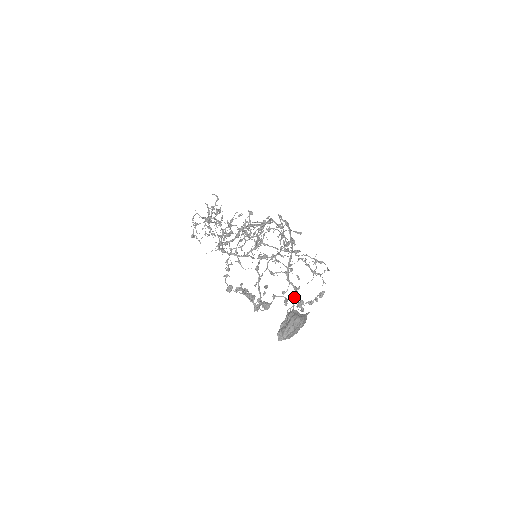
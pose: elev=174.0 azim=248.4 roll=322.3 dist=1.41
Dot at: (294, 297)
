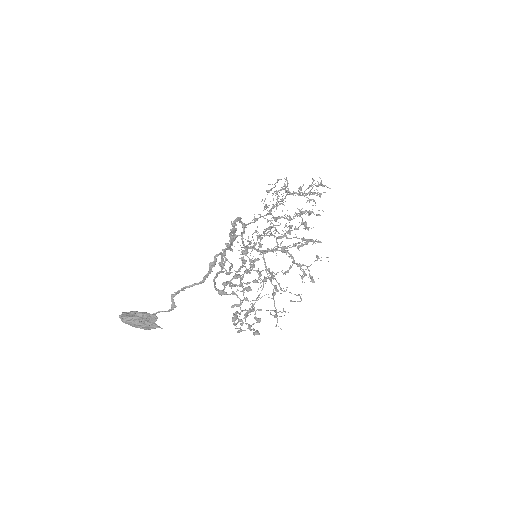
Dot at: (254, 310)
